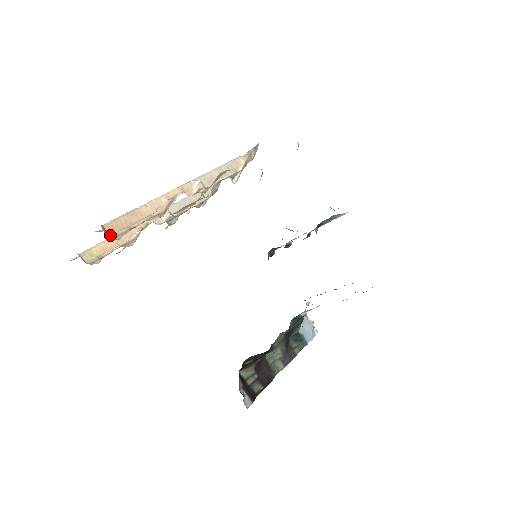
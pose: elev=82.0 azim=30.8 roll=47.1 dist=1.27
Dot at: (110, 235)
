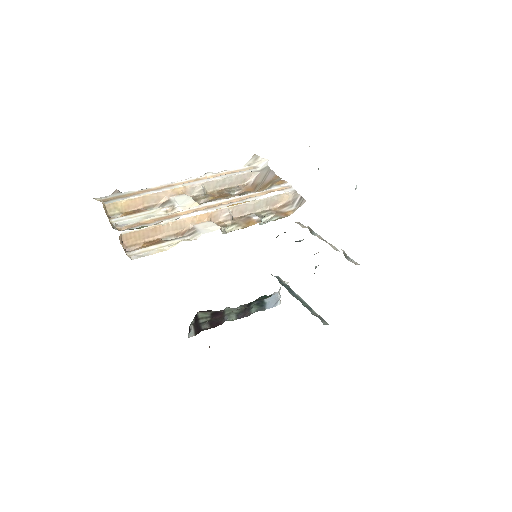
Dot at: (125, 244)
